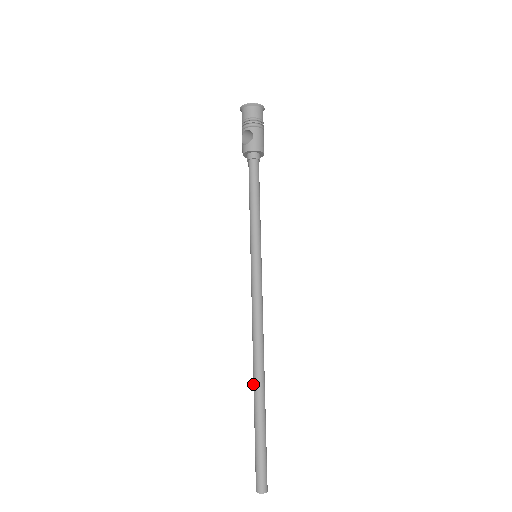
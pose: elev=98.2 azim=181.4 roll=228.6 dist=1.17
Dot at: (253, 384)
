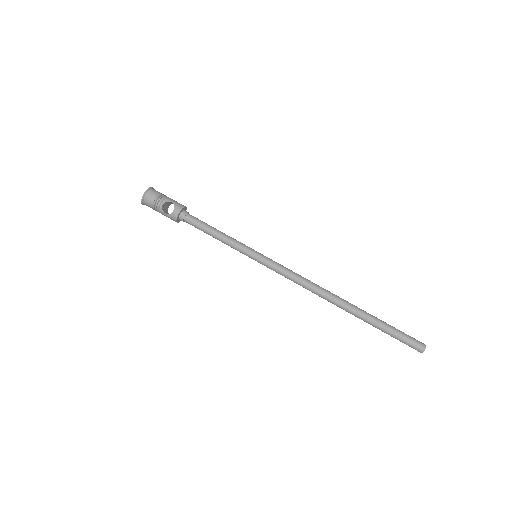
Dot at: (346, 311)
